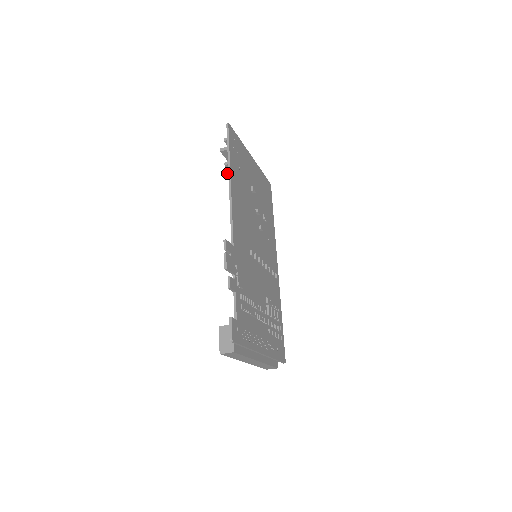
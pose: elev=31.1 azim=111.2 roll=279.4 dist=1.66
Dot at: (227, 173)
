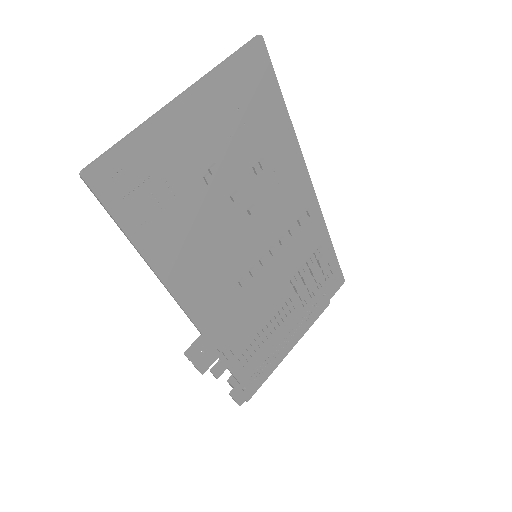
Dot at: occluded
